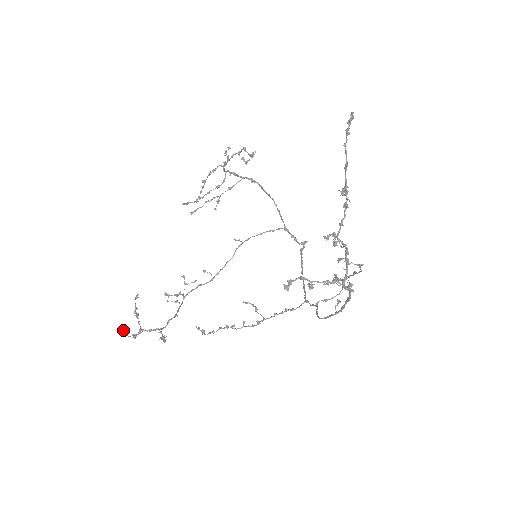
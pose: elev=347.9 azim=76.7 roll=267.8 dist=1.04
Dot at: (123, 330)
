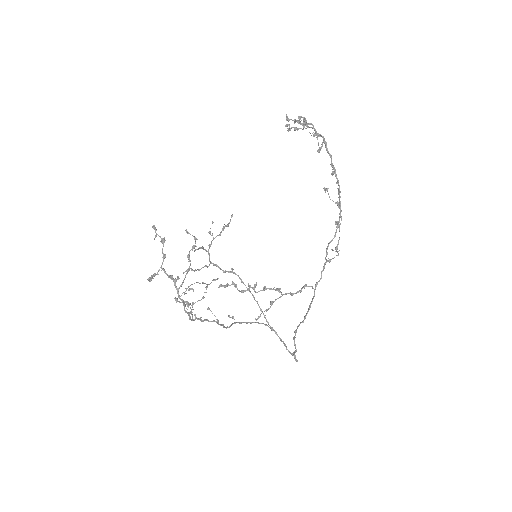
Dot at: (154, 225)
